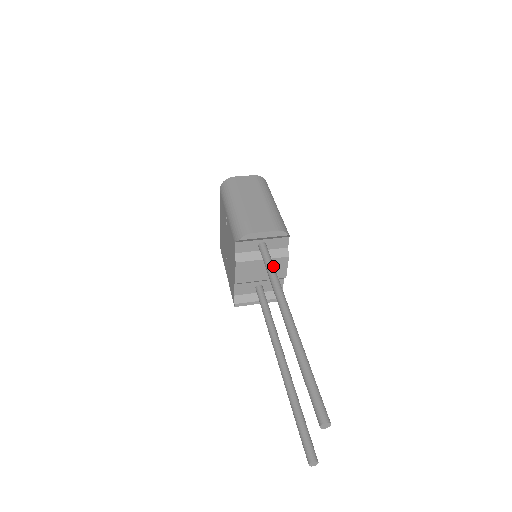
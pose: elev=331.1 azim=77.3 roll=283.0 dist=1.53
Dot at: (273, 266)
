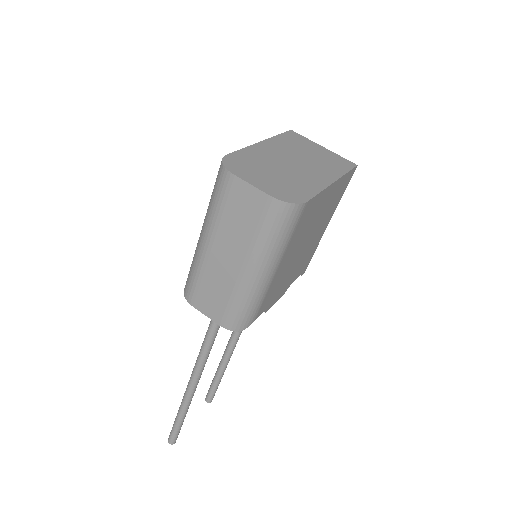
Dot at: (213, 333)
